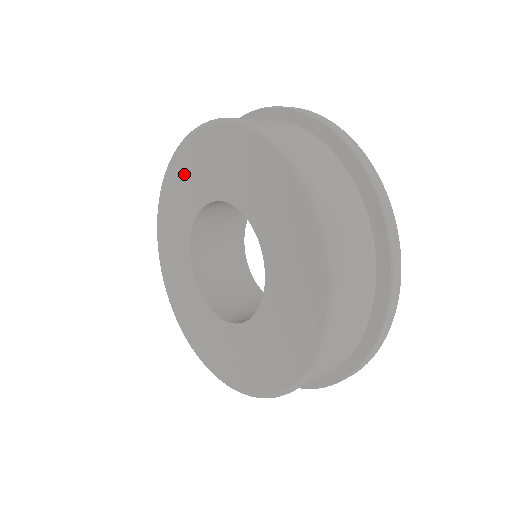
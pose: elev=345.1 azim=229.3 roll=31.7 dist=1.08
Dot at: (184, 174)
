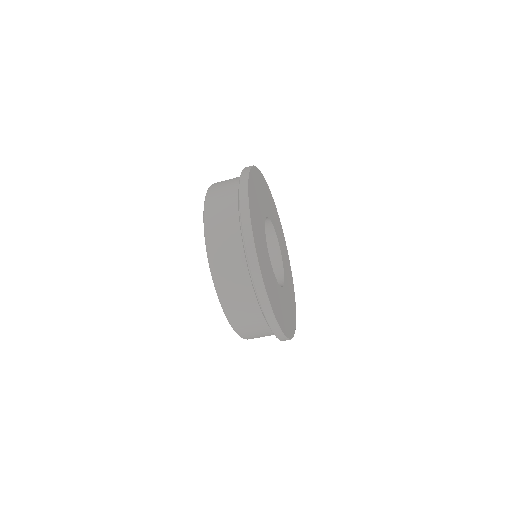
Dot at: occluded
